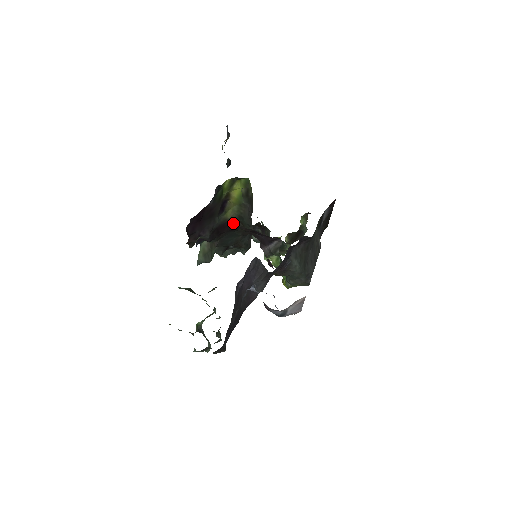
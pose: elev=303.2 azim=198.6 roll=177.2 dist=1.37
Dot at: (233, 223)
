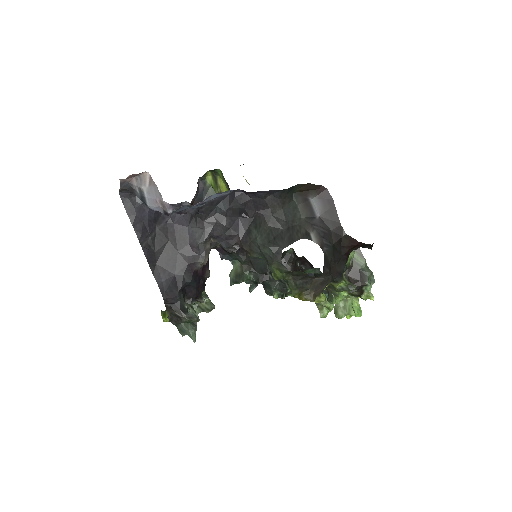
Dot at: occluded
